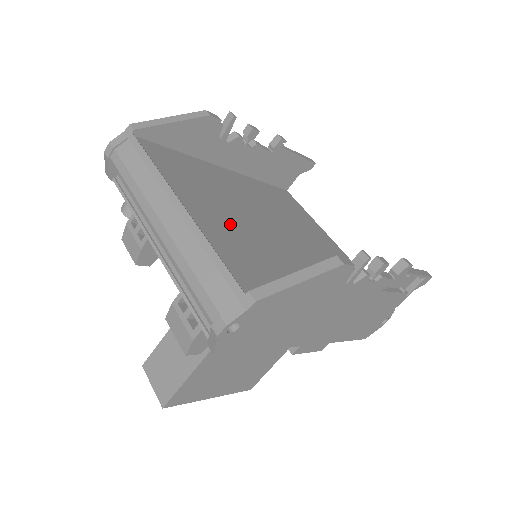
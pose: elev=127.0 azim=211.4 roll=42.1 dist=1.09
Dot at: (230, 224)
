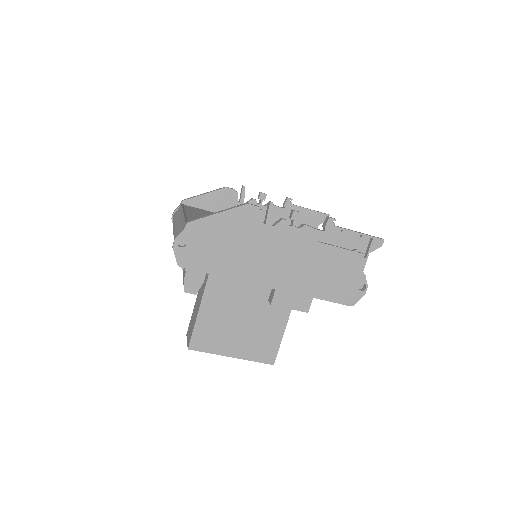
Dot at: occluded
